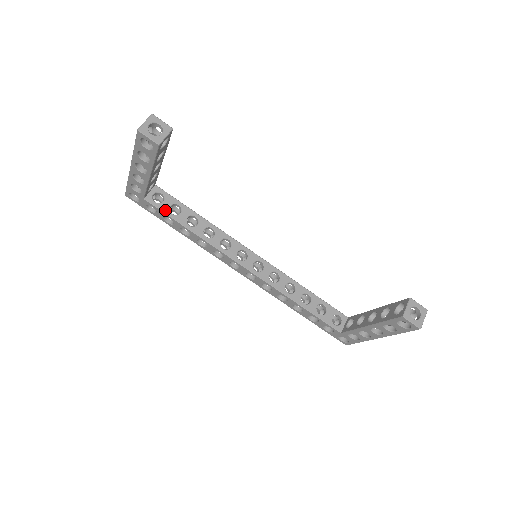
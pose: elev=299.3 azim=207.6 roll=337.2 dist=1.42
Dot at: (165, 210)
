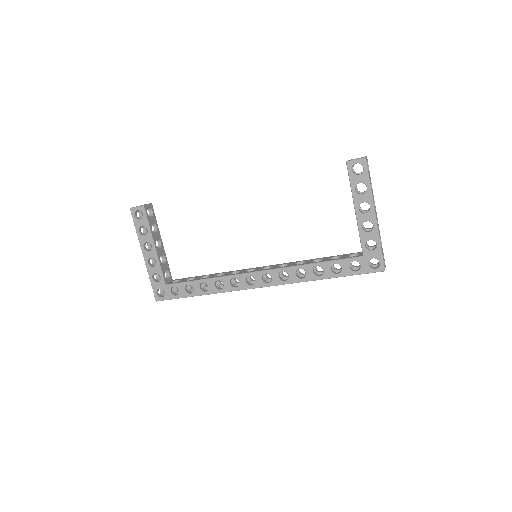
Dot at: (182, 282)
